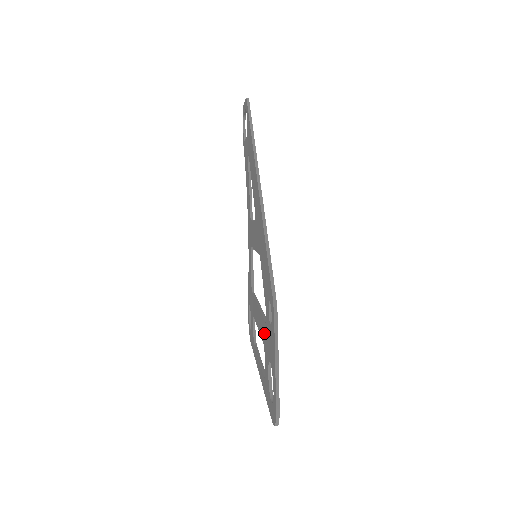
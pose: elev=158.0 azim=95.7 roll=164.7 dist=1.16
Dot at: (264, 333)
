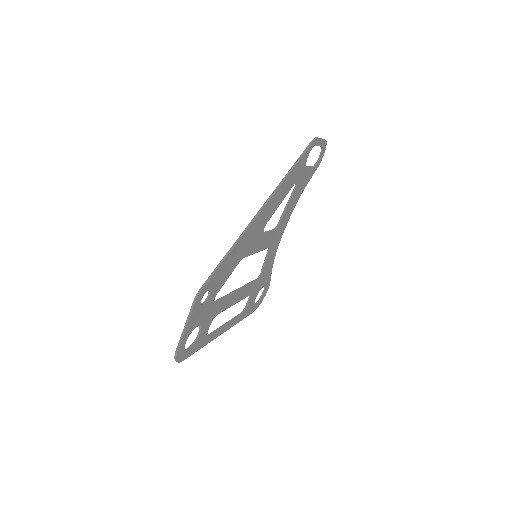
Dot at: occluded
